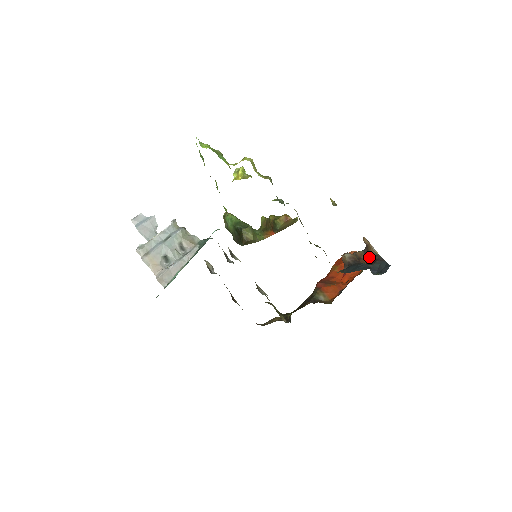
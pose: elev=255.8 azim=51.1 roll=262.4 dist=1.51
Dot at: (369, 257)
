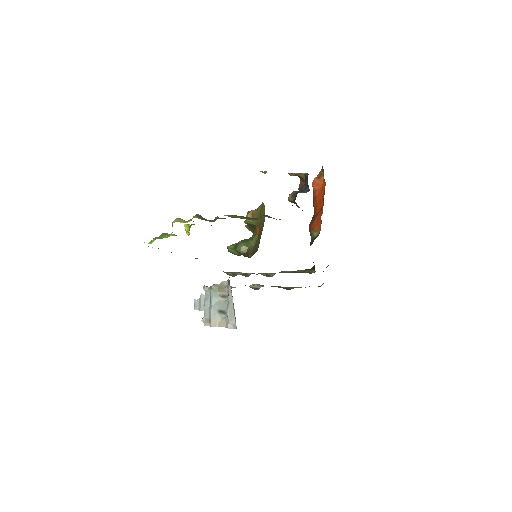
Dot at: occluded
